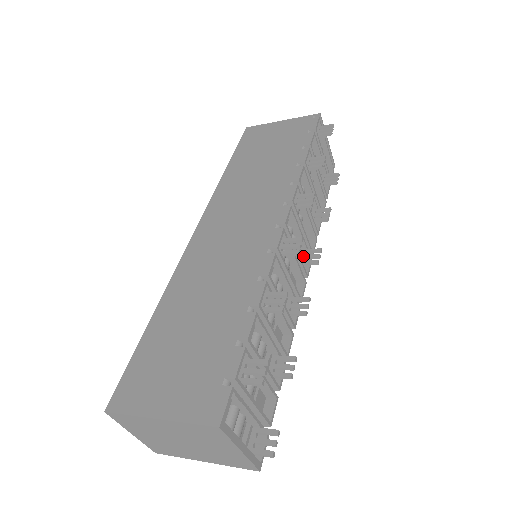
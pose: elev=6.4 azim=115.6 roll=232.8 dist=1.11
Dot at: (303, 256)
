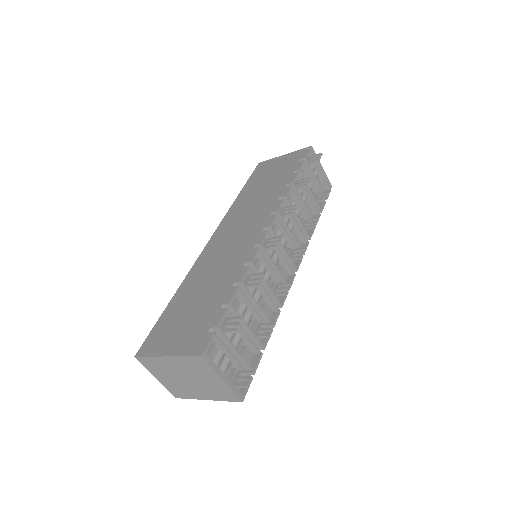
Dot at: (292, 254)
